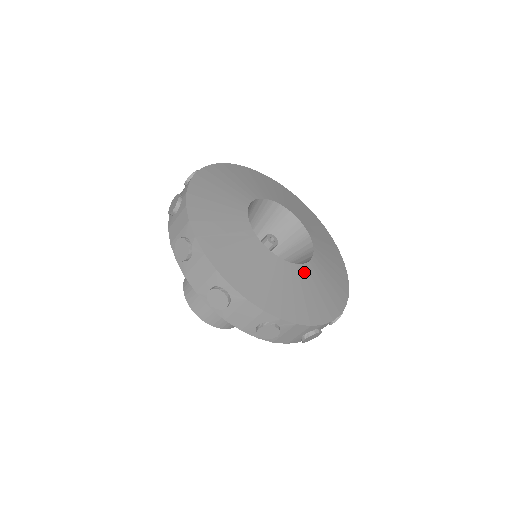
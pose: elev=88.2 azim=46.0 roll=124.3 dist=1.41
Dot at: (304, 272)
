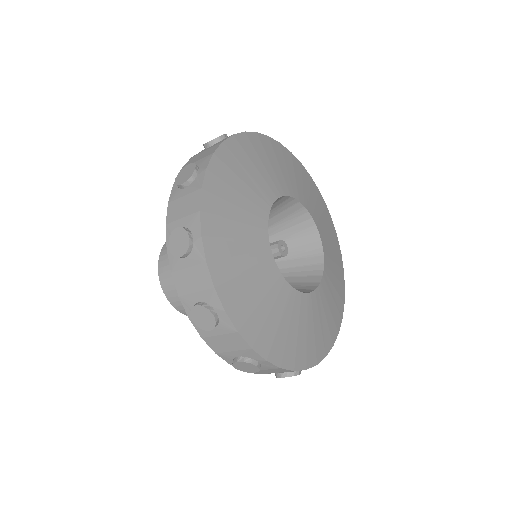
Dot at: (320, 295)
